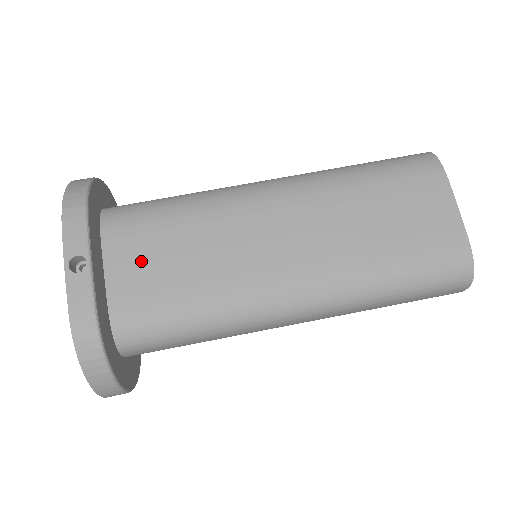
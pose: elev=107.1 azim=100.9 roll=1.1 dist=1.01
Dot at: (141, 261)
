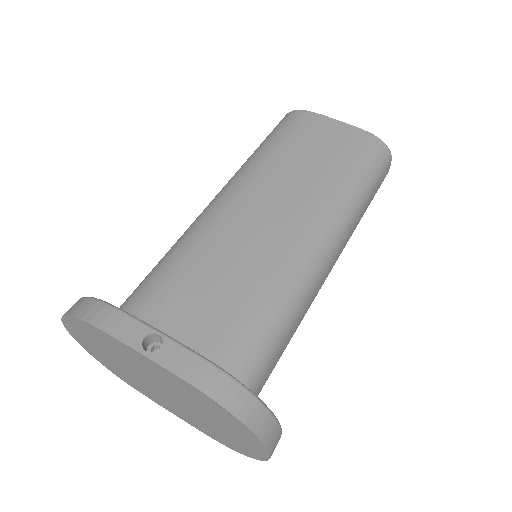
Dot at: (189, 315)
